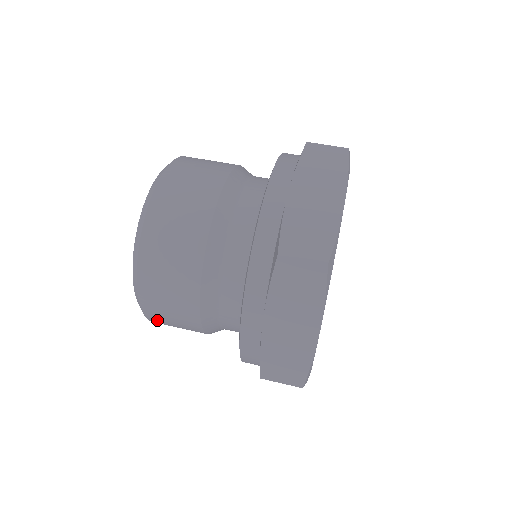
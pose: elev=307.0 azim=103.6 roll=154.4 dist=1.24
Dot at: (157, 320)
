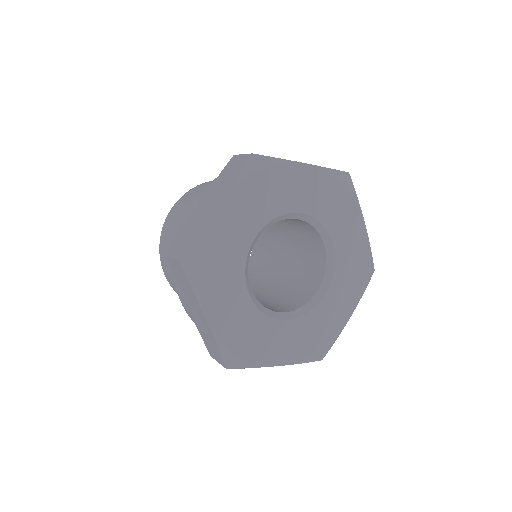
Dot at: occluded
